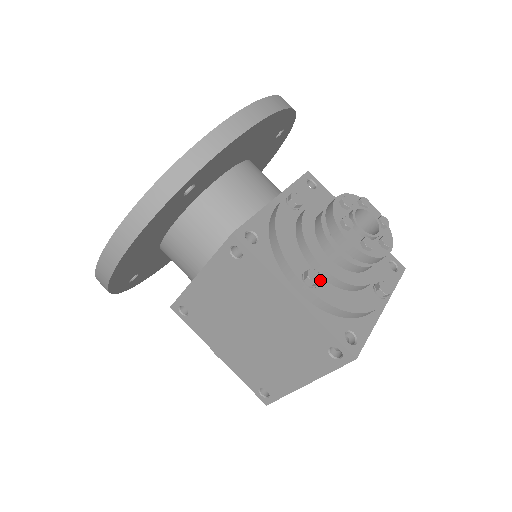
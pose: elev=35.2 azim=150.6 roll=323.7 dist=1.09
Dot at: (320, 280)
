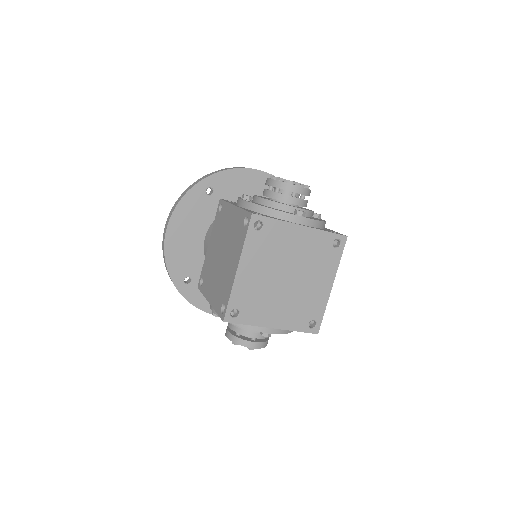
Dot at: (250, 196)
